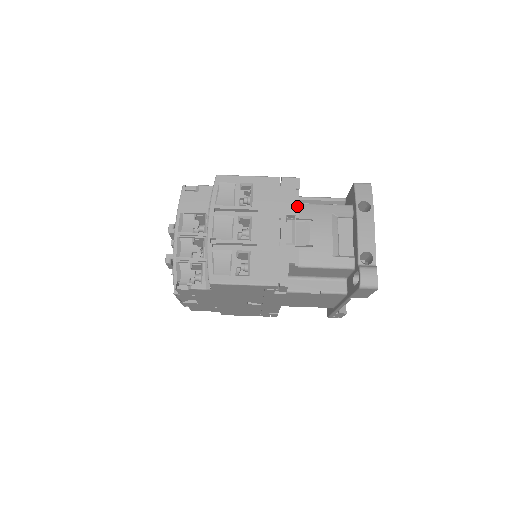
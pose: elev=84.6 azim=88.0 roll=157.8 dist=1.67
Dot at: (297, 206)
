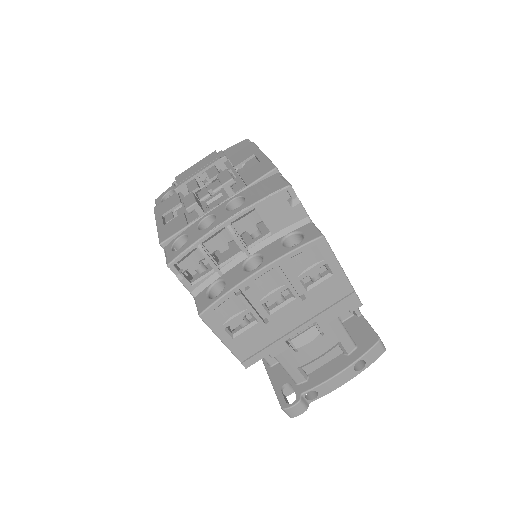
Dot at: occluded
